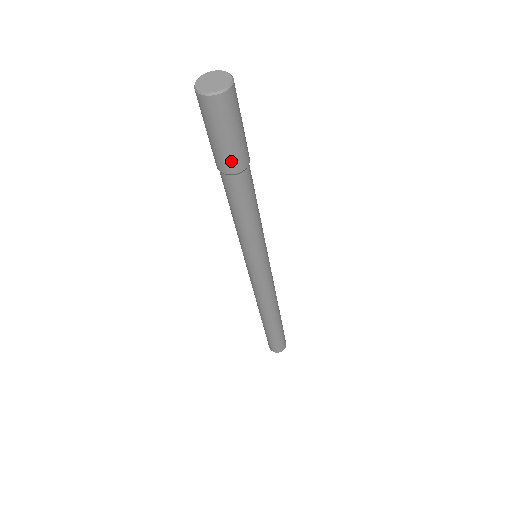
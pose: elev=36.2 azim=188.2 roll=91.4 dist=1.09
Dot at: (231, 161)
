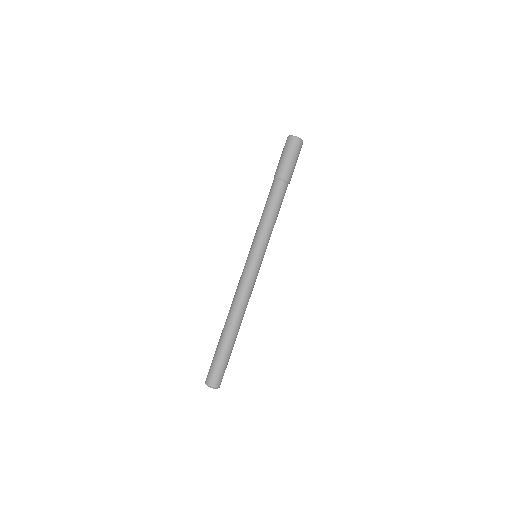
Dot at: (291, 174)
